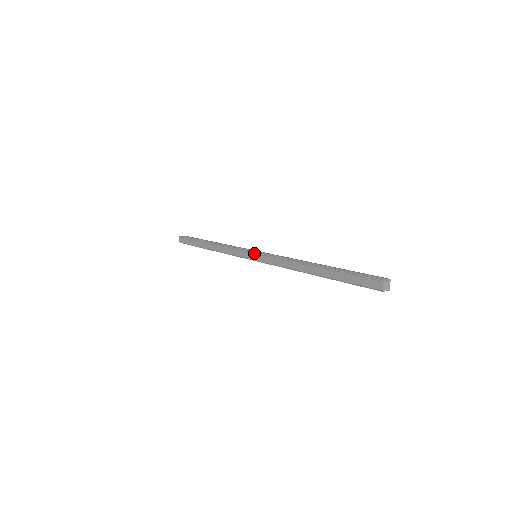
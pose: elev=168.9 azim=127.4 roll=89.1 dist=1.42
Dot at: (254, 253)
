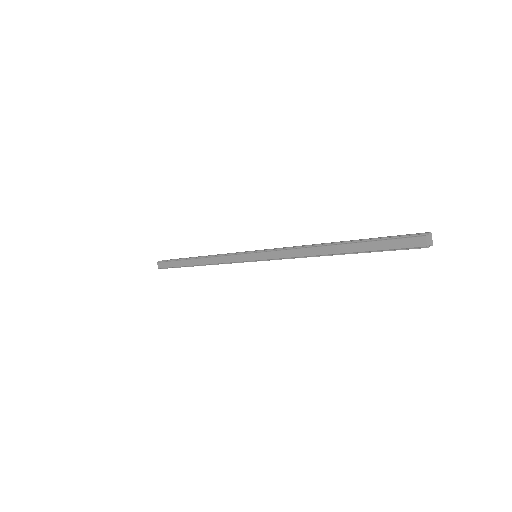
Dot at: (254, 253)
